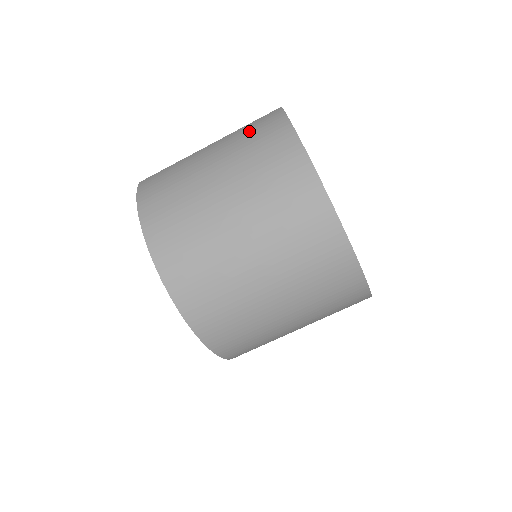
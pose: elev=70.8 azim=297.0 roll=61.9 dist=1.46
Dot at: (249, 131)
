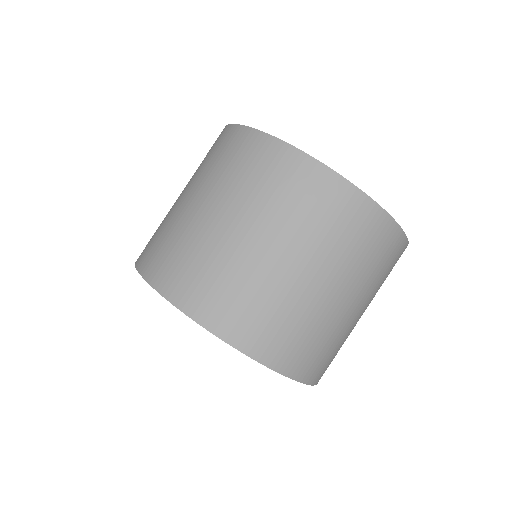
Dot at: occluded
